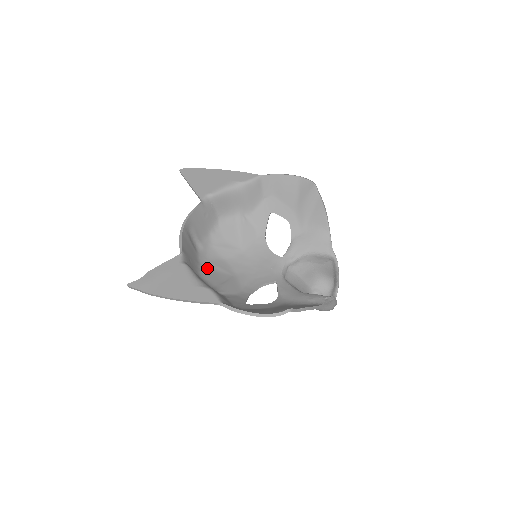
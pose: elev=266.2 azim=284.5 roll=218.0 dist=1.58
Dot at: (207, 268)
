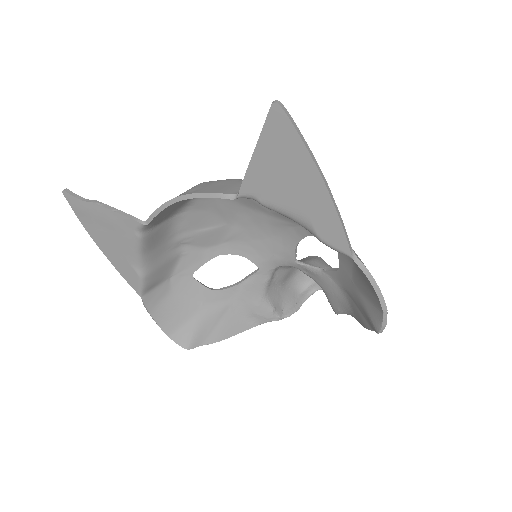
Dot at: (200, 205)
